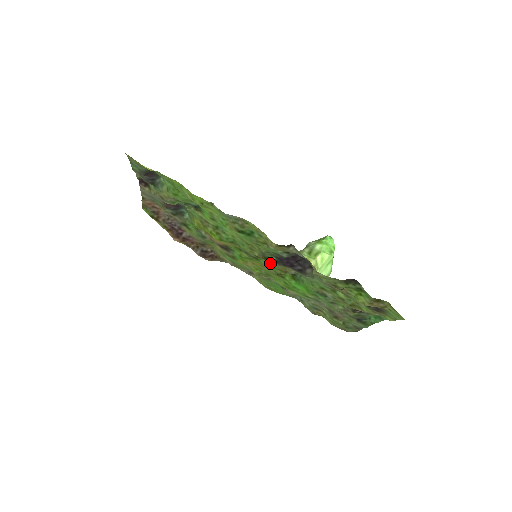
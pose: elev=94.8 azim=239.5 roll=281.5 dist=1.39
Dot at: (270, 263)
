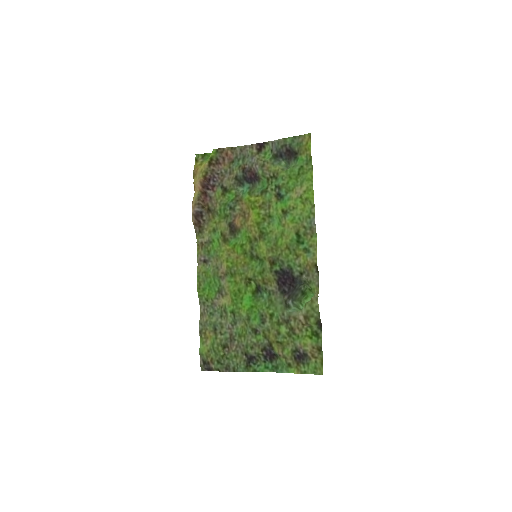
Dot at: (268, 268)
